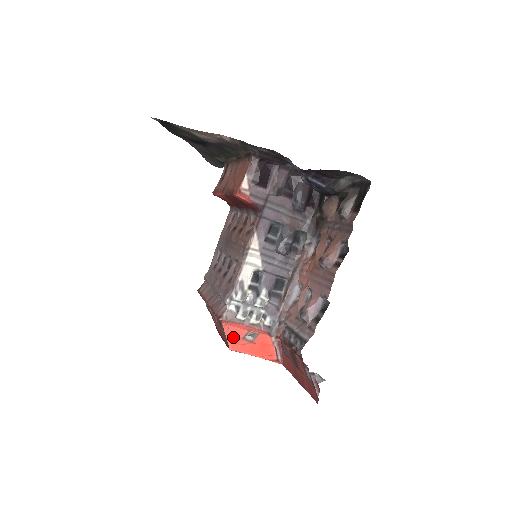
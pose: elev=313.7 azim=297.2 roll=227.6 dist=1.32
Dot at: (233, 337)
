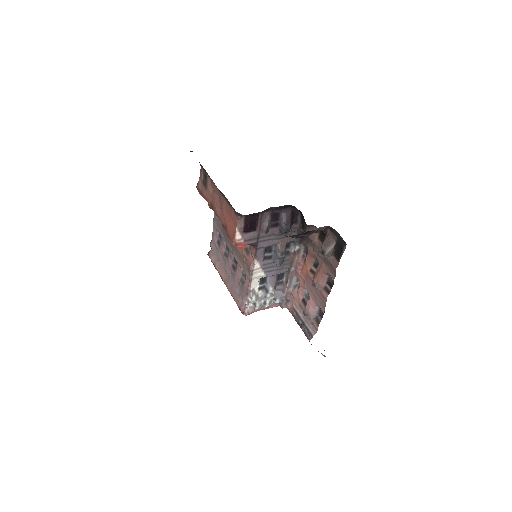
Dot at: occluded
